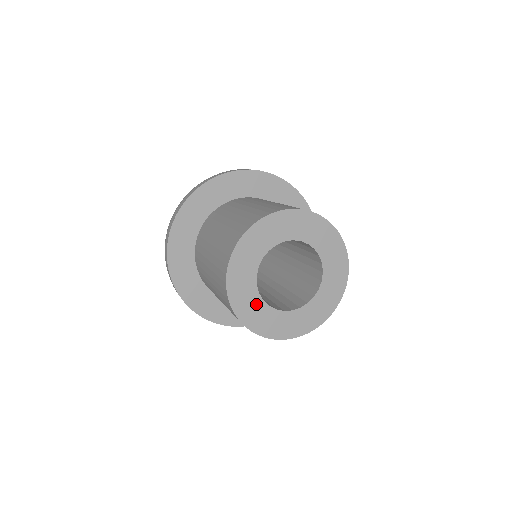
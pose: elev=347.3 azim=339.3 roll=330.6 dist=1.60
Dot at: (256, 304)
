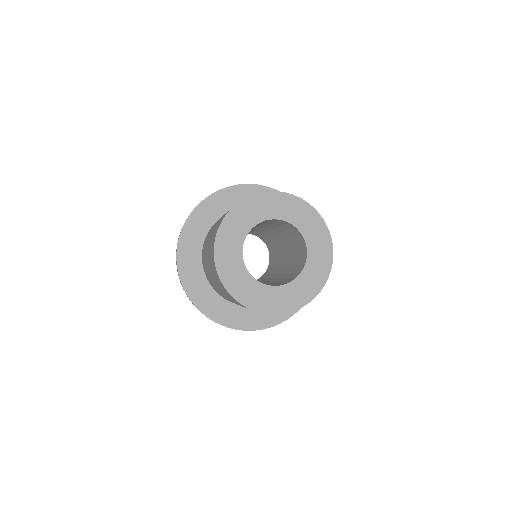
Dot at: (252, 286)
